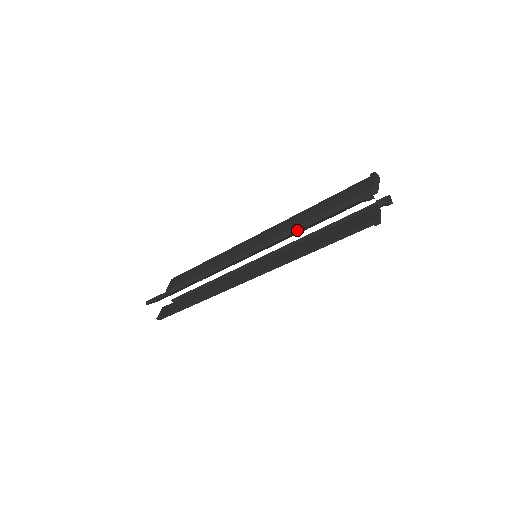
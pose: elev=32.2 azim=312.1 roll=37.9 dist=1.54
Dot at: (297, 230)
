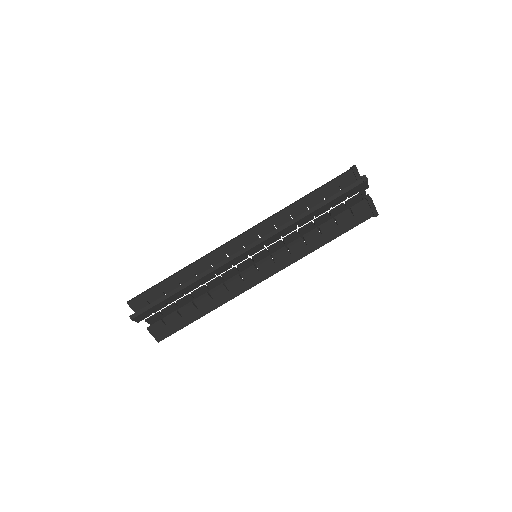
Dot at: (301, 199)
